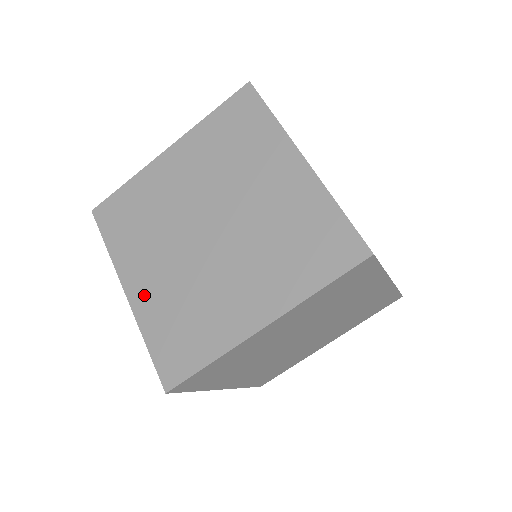
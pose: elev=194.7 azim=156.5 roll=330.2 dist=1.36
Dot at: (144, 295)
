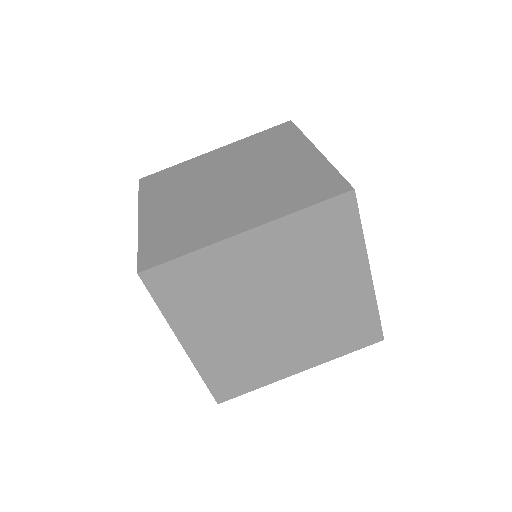
Dot at: (154, 218)
